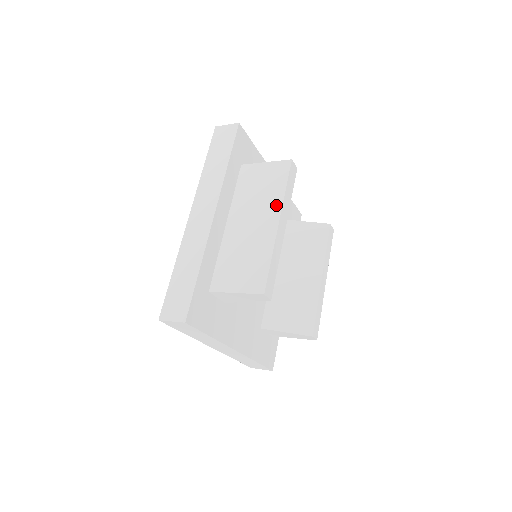
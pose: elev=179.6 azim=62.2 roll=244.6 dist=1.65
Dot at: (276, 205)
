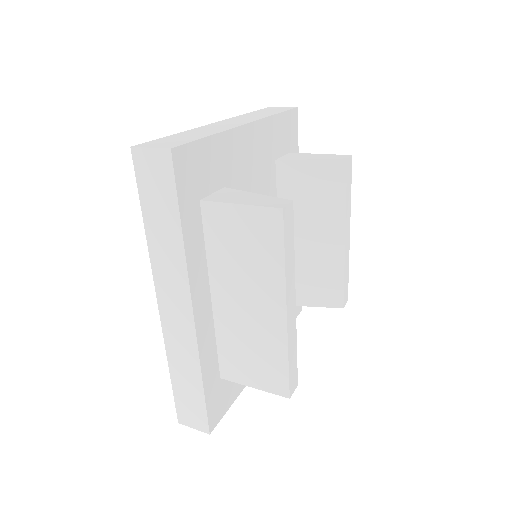
Dot at: (276, 286)
